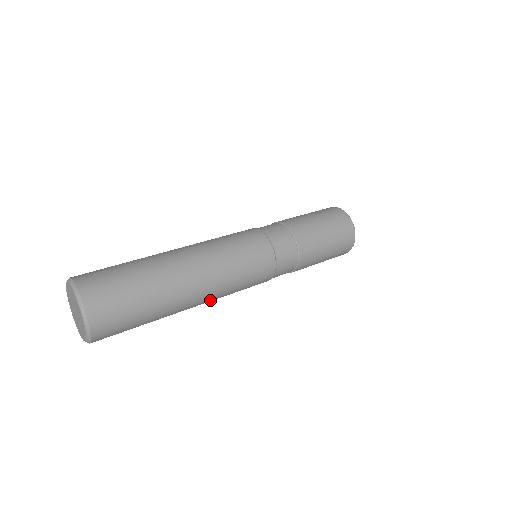
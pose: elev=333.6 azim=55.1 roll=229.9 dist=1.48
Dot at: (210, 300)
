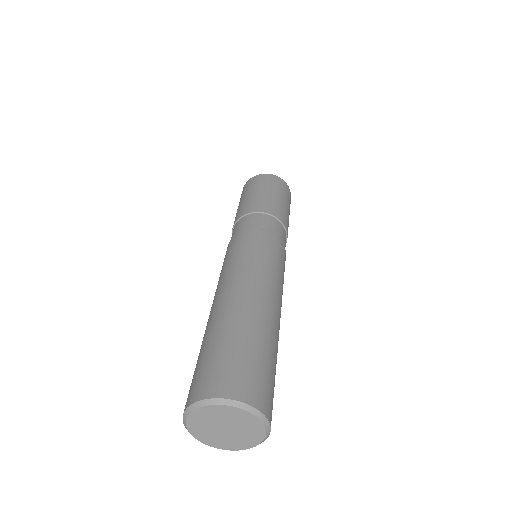
Dot at: occluded
